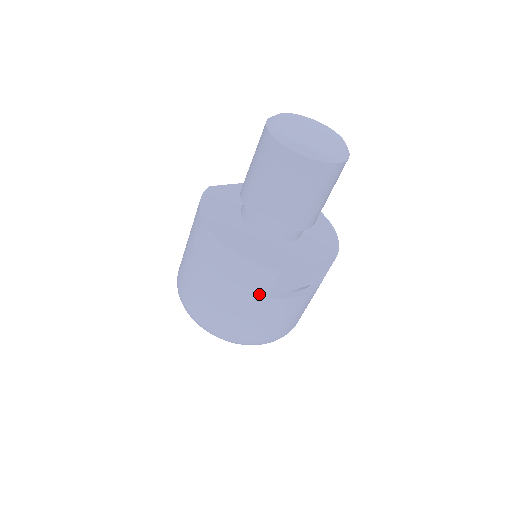
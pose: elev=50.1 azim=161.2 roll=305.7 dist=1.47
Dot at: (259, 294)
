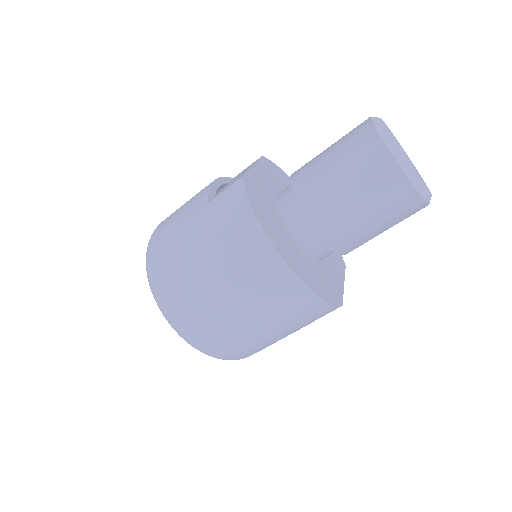
Dot at: (304, 324)
